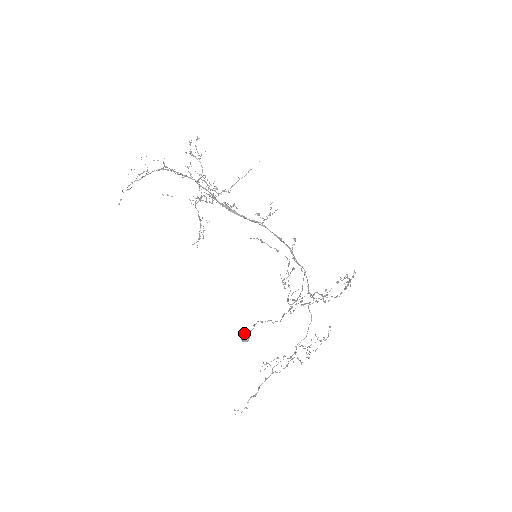
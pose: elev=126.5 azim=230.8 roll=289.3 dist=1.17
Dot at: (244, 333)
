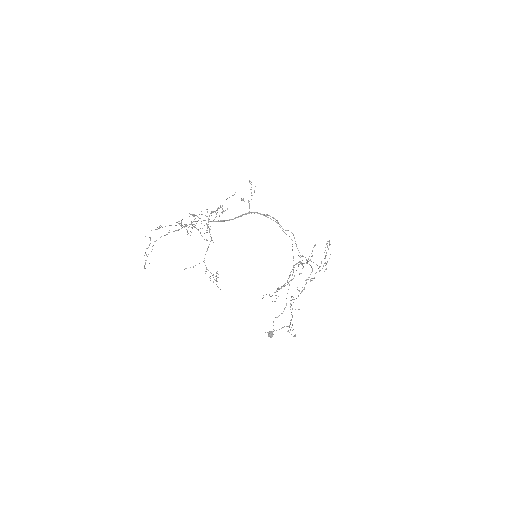
Dot at: (269, 335)
